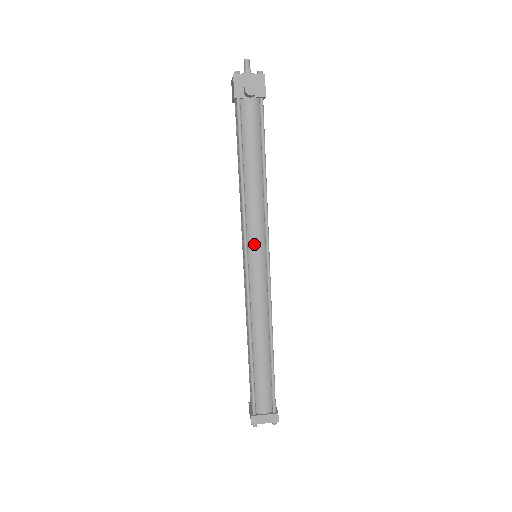
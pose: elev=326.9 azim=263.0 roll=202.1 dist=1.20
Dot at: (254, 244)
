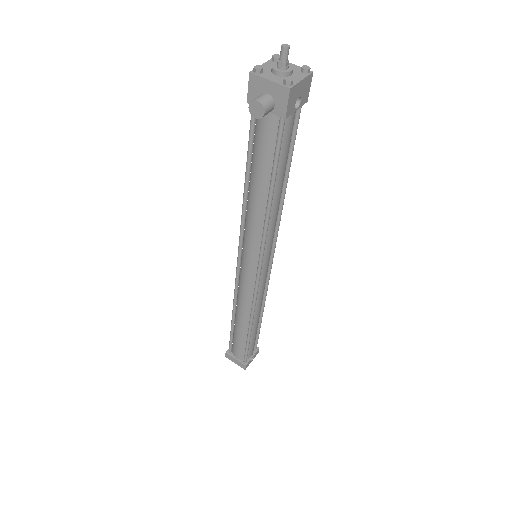
Dot at: (247, 252)
